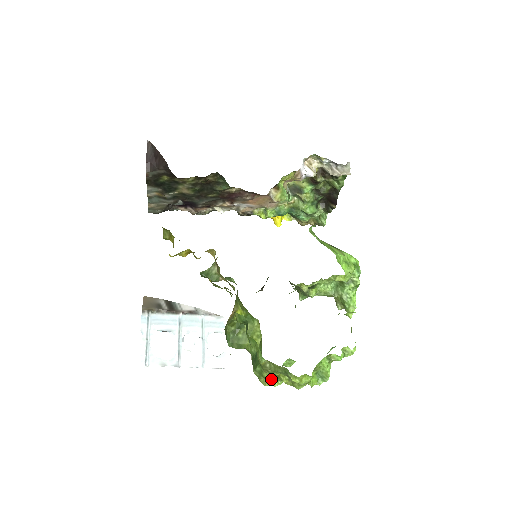
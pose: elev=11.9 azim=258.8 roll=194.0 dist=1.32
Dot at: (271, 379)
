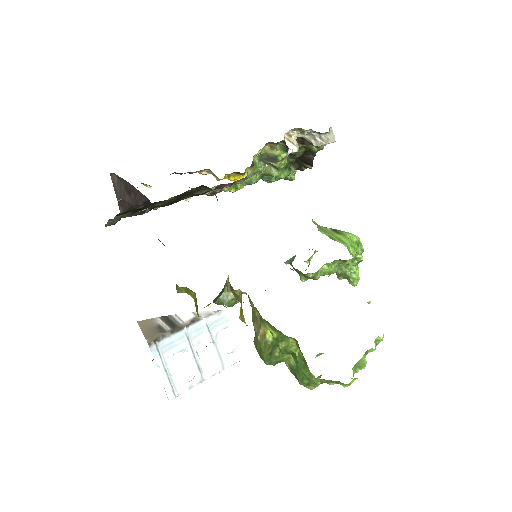
Dot at: (317, 385)
